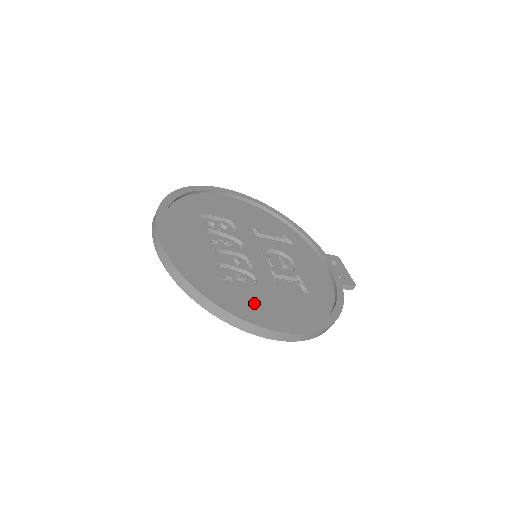
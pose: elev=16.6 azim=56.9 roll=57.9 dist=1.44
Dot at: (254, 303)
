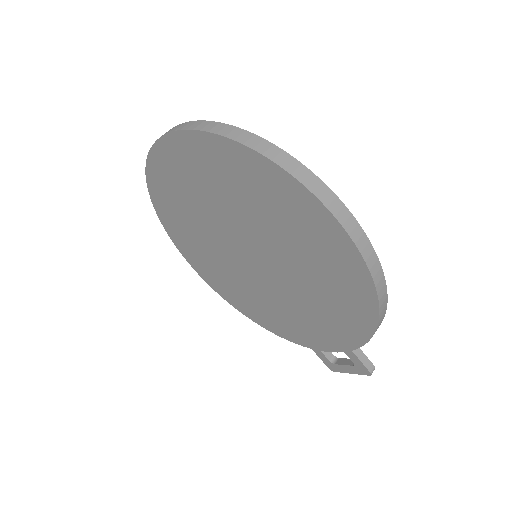
Dot at: occluded
